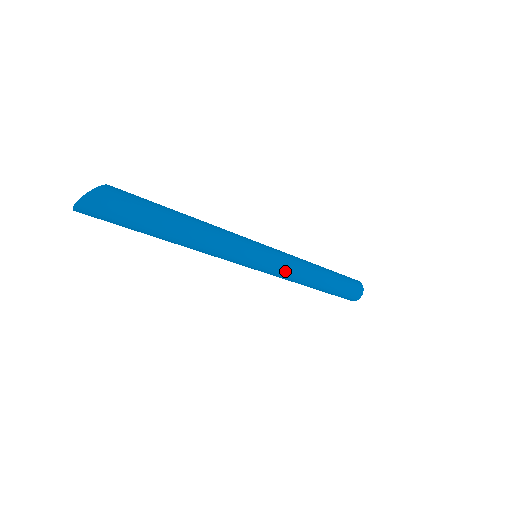
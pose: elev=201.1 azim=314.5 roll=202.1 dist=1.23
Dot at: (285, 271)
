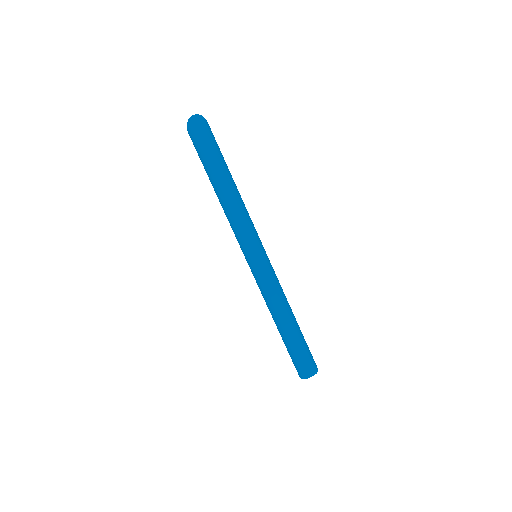
Dot at: (271, 280)
